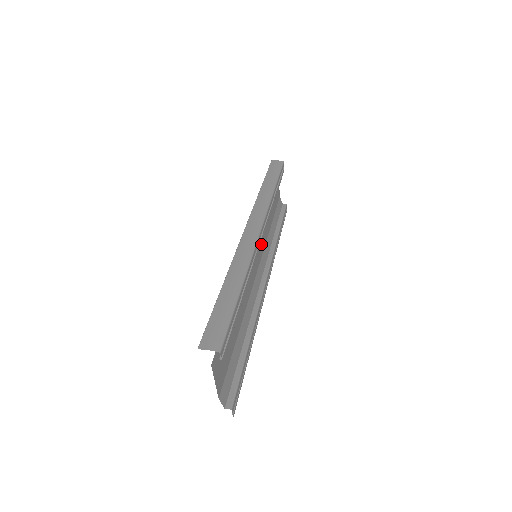
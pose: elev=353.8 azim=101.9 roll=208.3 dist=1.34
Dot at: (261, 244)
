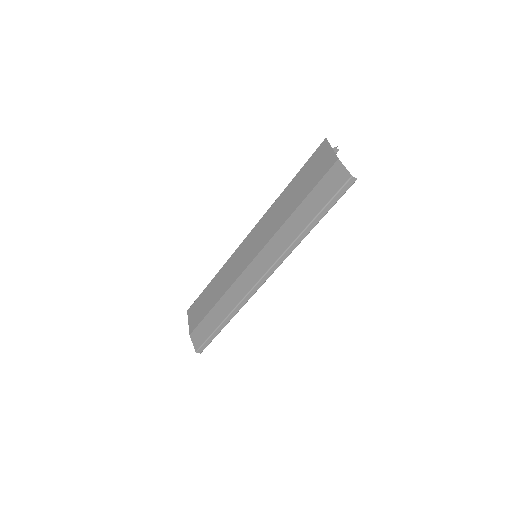
Dot at: occluded
